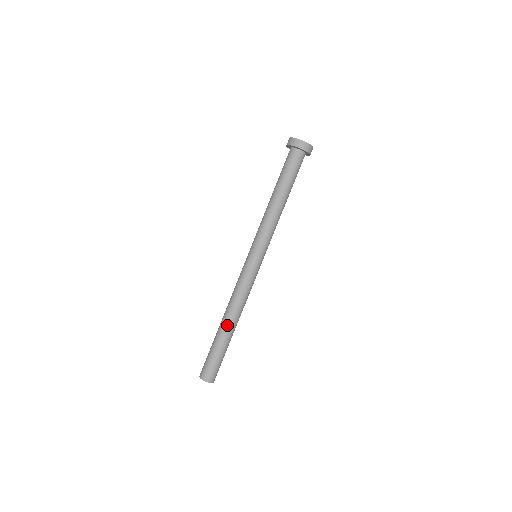
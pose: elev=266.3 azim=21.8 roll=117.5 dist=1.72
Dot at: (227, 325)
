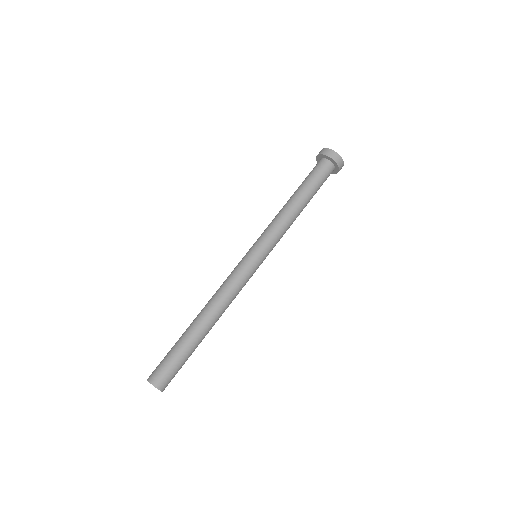
Dot at: (199, 320)
